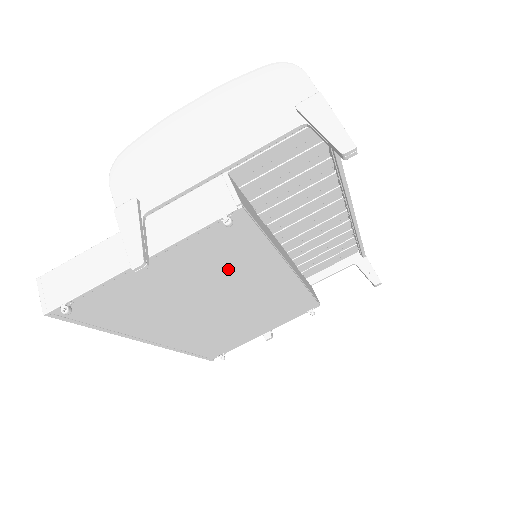
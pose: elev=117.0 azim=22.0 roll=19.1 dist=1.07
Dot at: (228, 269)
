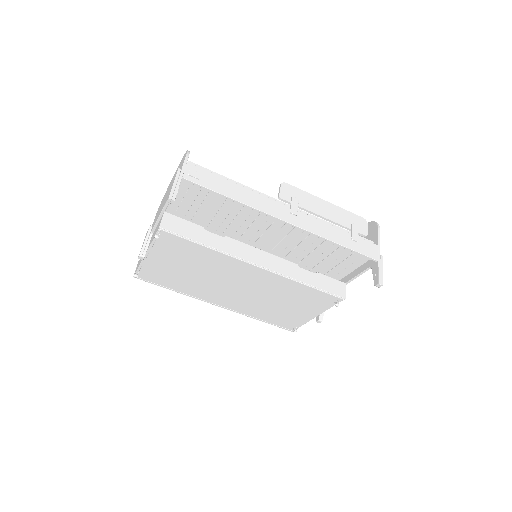
Dot at: (201, 262)
